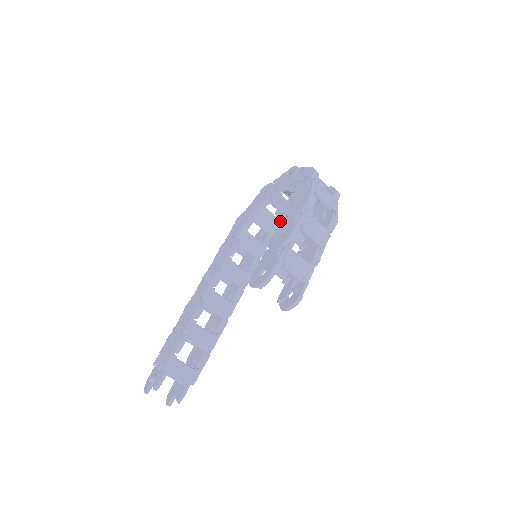
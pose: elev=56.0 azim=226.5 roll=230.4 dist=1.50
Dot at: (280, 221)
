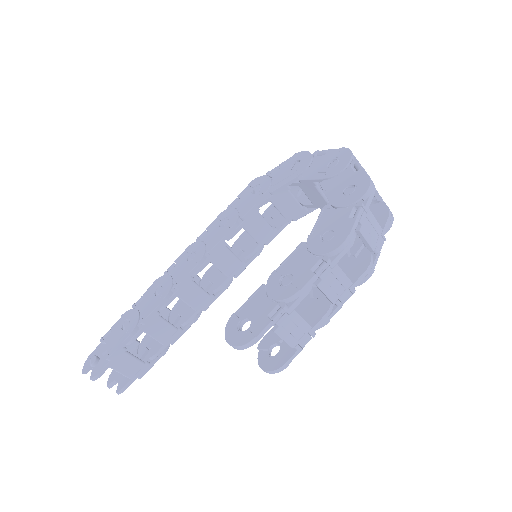
Dot at: (305, 208)
